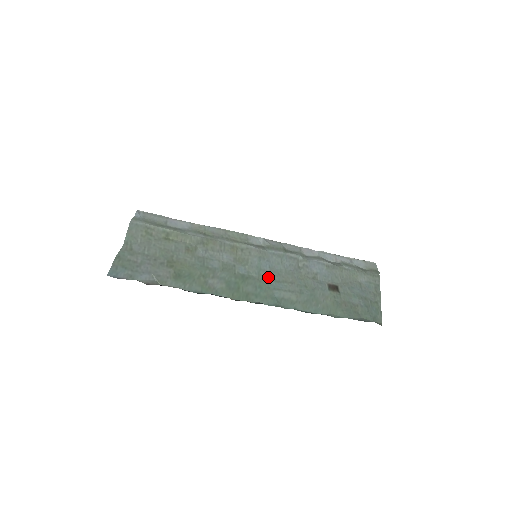
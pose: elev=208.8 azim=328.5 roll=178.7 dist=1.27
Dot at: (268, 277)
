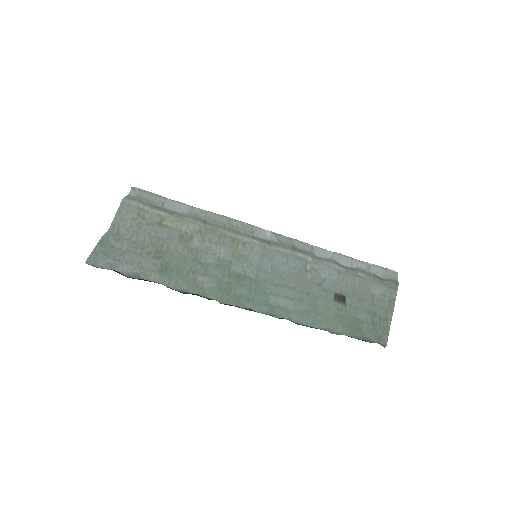
Dot at: (267, 279)
